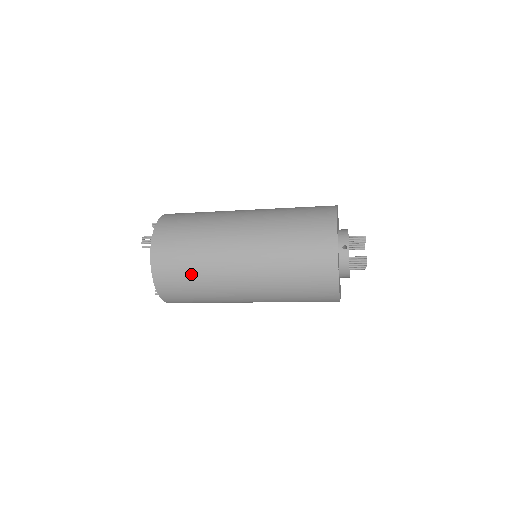
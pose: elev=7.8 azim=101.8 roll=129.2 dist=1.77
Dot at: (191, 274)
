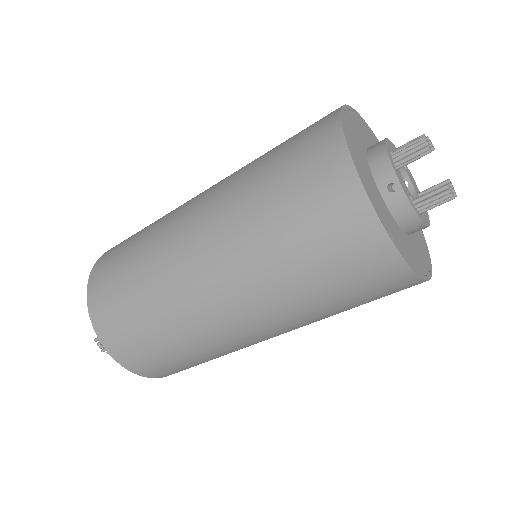
Dot at: (137, 238)
